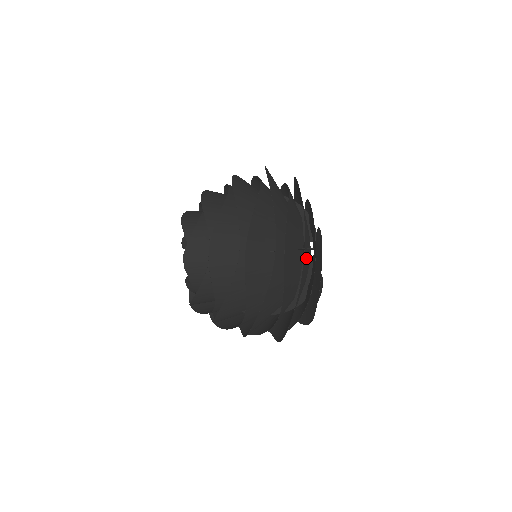
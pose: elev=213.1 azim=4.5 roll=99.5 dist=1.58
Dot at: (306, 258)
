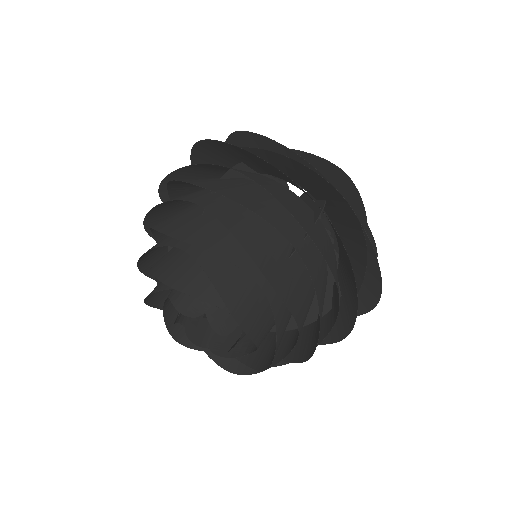
Dot at: occluded
